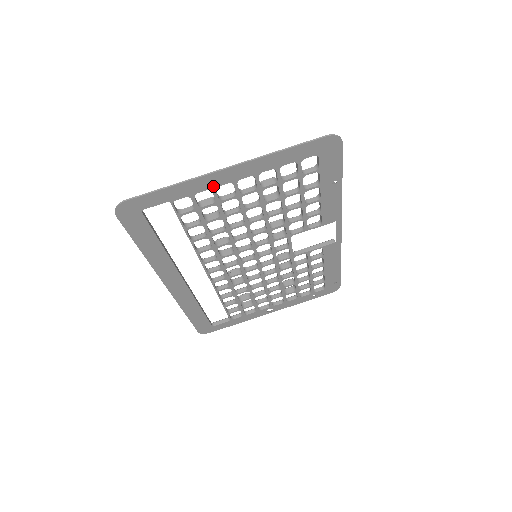
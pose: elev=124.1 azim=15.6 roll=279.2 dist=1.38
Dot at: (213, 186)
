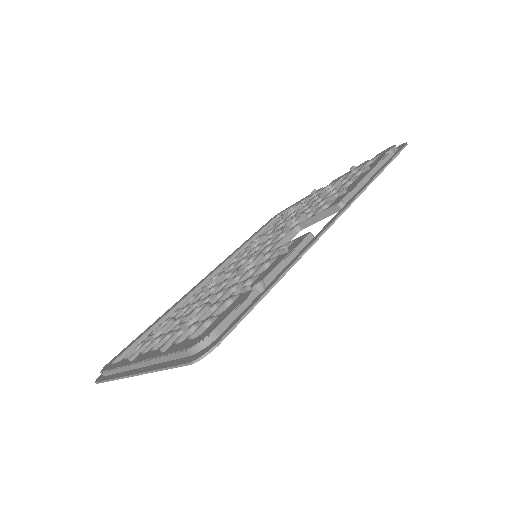
Dot at: occluded
